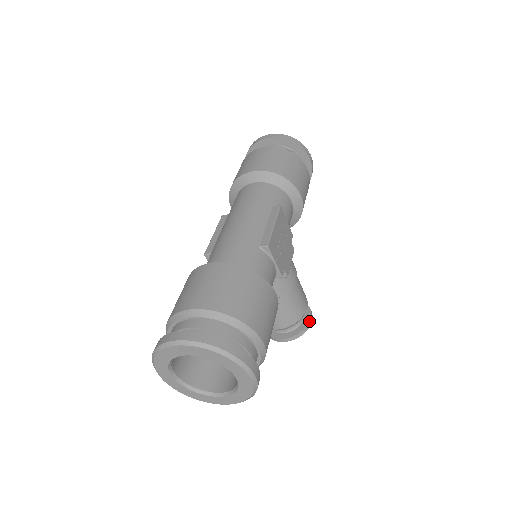
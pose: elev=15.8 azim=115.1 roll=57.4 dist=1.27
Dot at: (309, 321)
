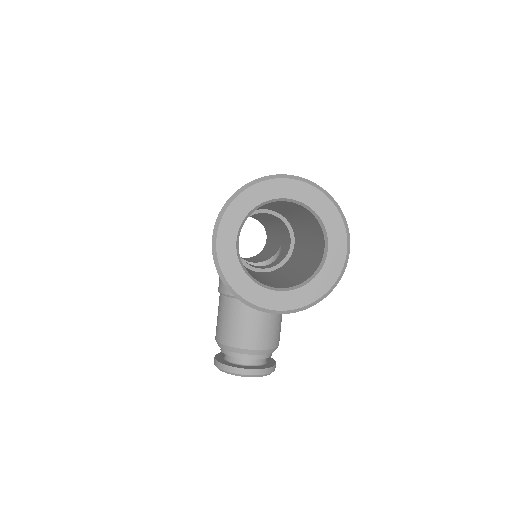
Dot at: (275, 363)
